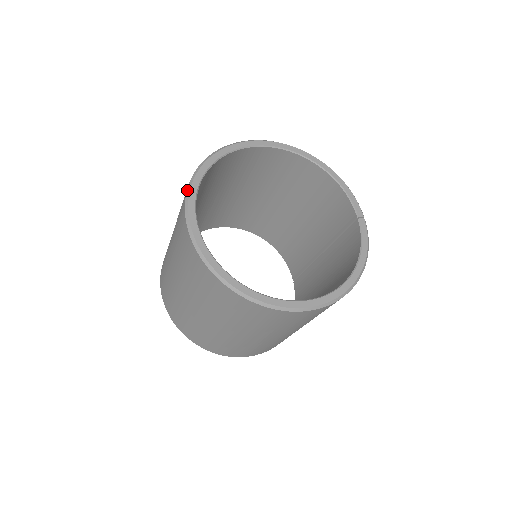
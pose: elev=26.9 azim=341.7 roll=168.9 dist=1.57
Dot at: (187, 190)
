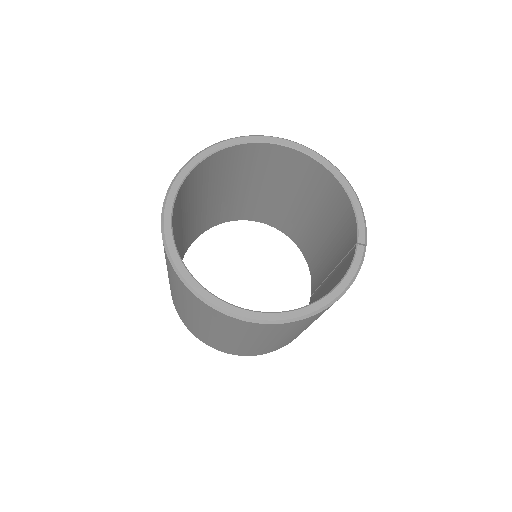
Dot at: (179, 170)
